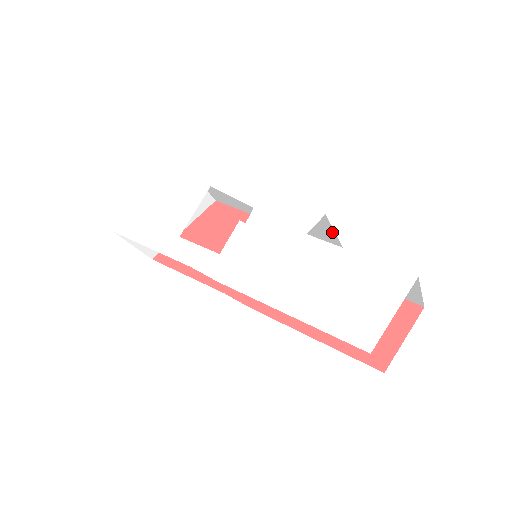
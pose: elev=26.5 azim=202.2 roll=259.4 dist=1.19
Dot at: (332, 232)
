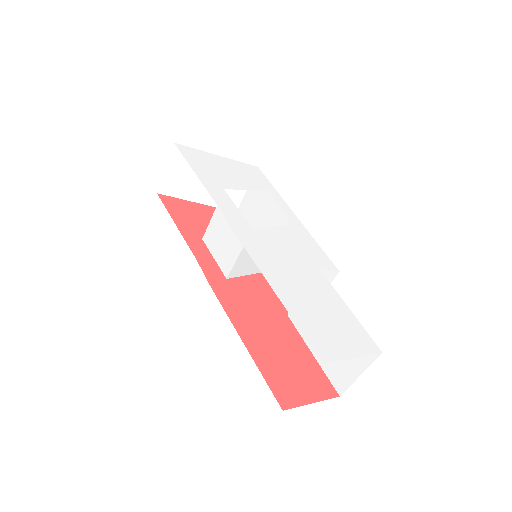
Dot at: occluded
